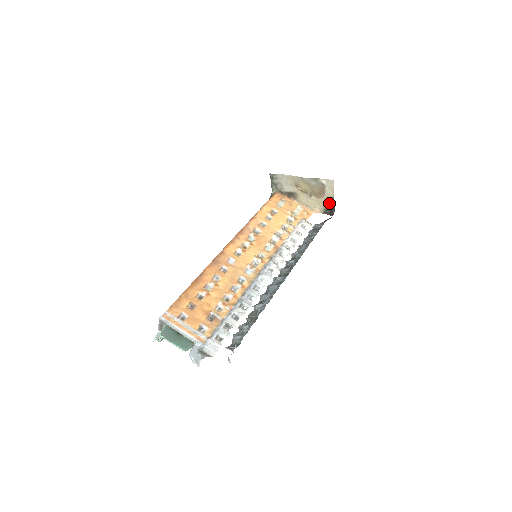
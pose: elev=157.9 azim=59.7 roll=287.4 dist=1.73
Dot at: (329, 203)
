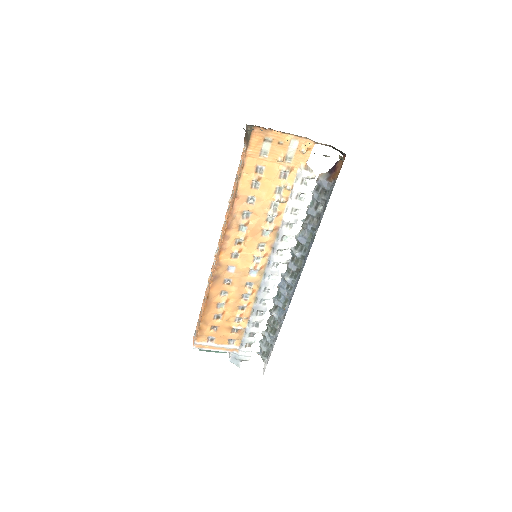
Dot at: occluded
